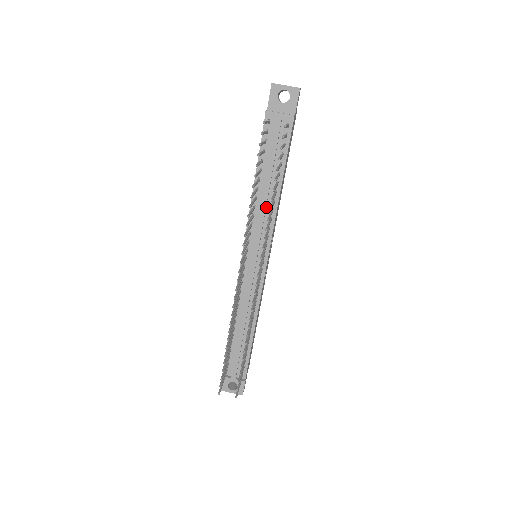
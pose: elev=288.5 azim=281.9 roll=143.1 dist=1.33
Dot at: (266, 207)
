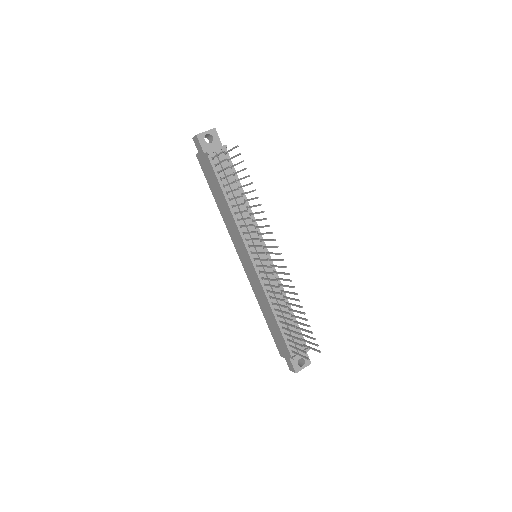
Dot at: (245, 215)
